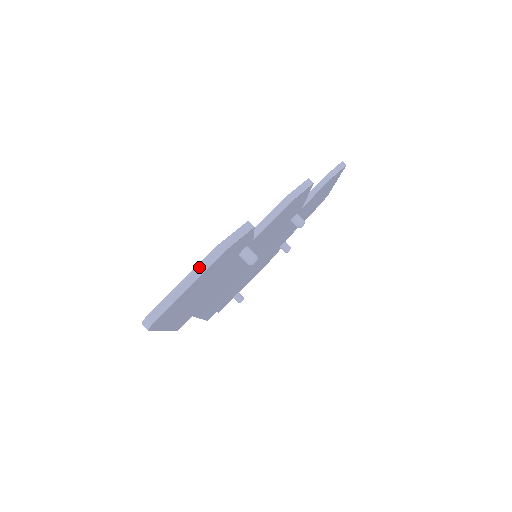
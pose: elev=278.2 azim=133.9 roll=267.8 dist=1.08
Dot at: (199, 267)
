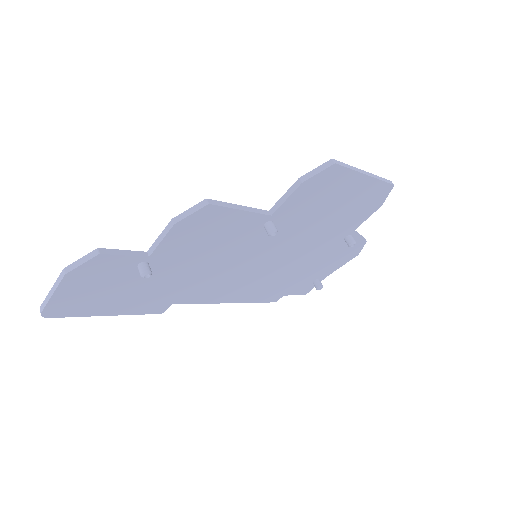
Dot at: (57, 282)
